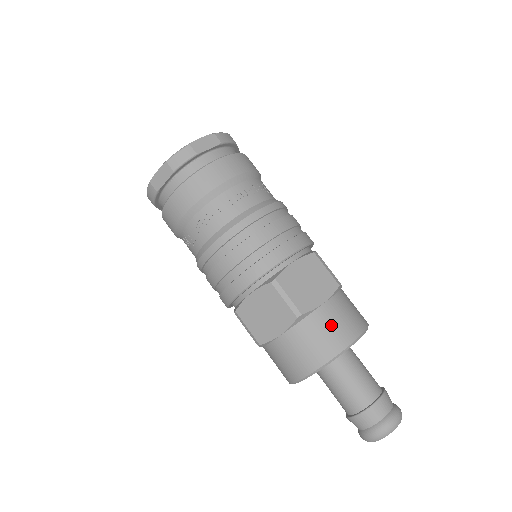
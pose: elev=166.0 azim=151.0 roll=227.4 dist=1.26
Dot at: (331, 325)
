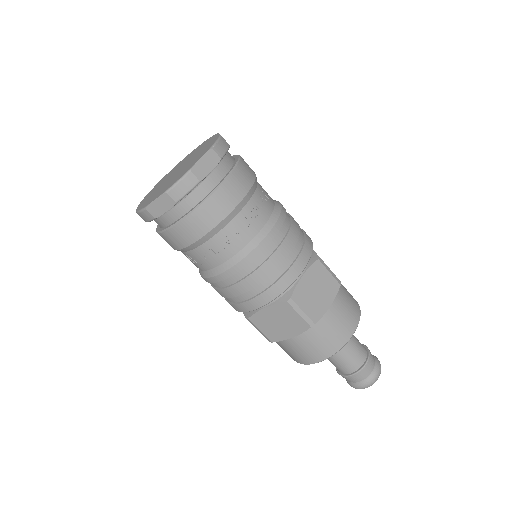
Dot at: (337, 324)
